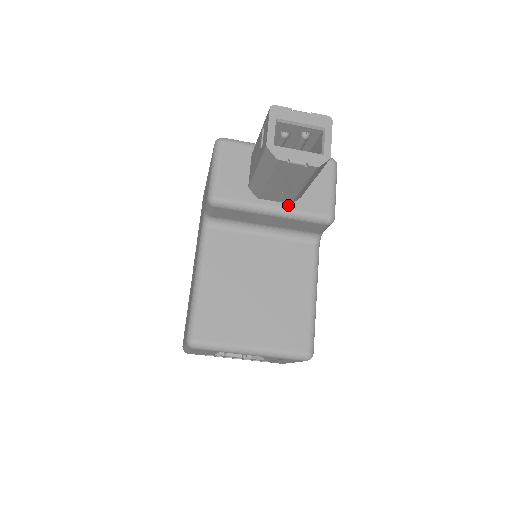
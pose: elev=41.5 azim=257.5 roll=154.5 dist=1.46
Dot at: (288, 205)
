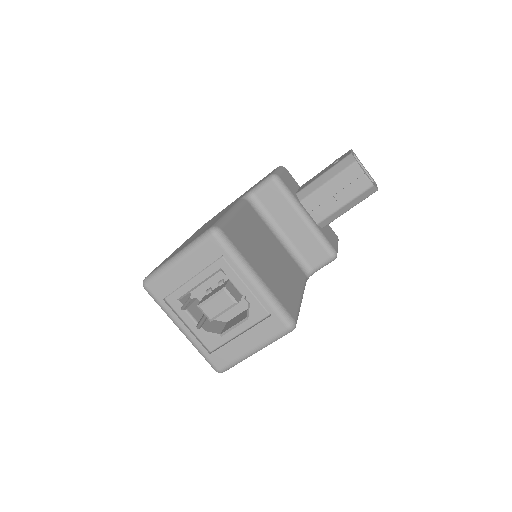
Dot at: (315, 223)
